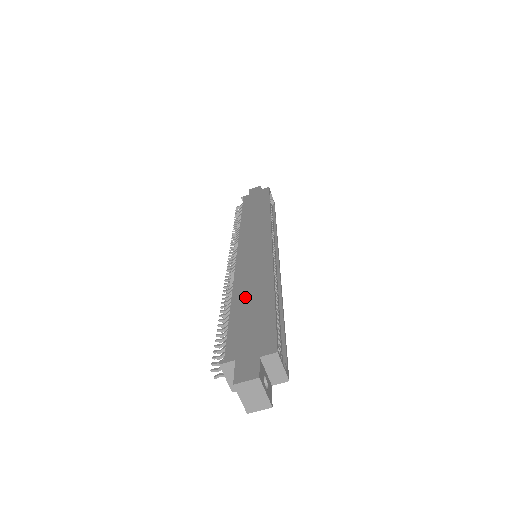
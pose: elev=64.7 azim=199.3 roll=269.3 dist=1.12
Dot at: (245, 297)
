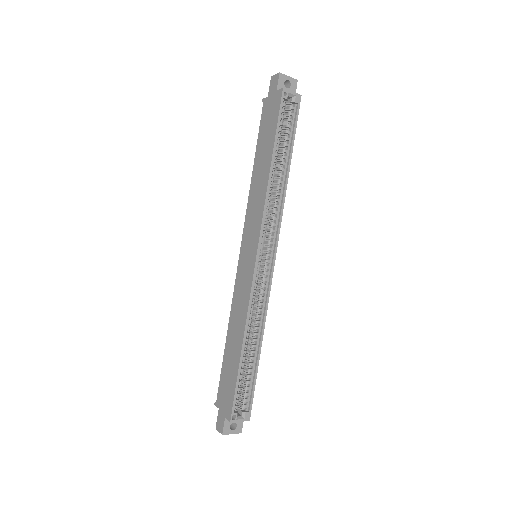
Dot at: (231, 343)
